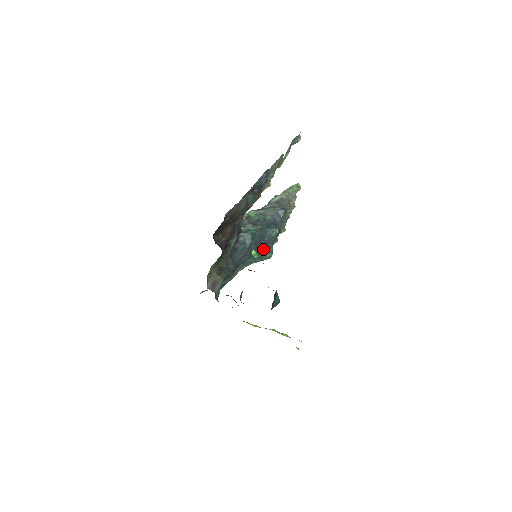
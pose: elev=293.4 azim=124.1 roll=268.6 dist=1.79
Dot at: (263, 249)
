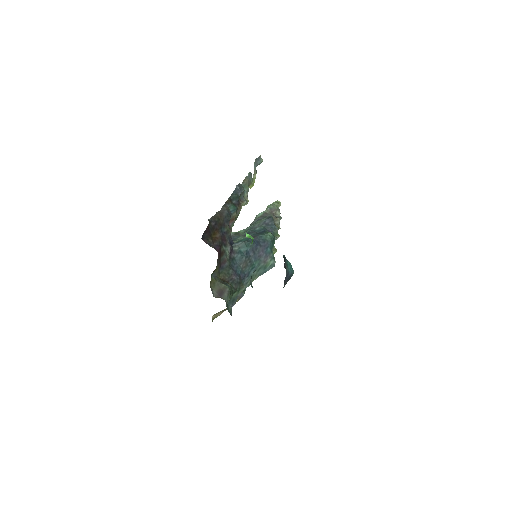
Dot at: (263, 256)
